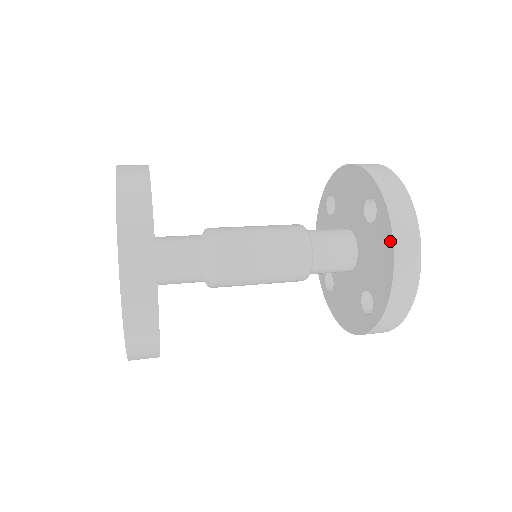
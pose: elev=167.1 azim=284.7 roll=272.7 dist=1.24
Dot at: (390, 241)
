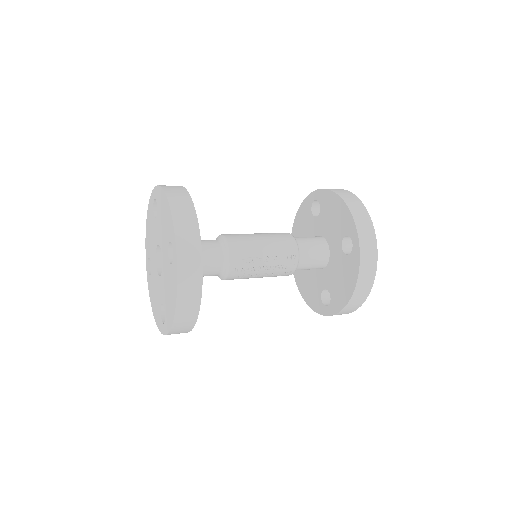
Dot at: (331, 194)
